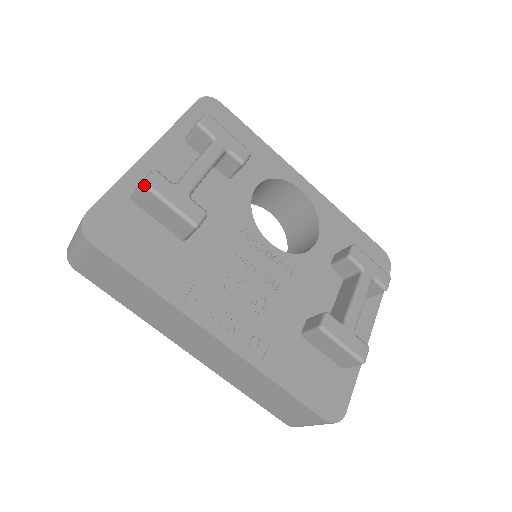
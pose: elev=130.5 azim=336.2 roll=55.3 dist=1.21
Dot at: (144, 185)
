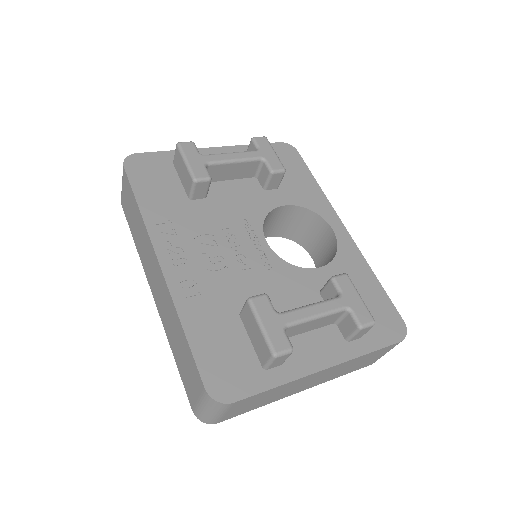
Dot at: (177, 144)
